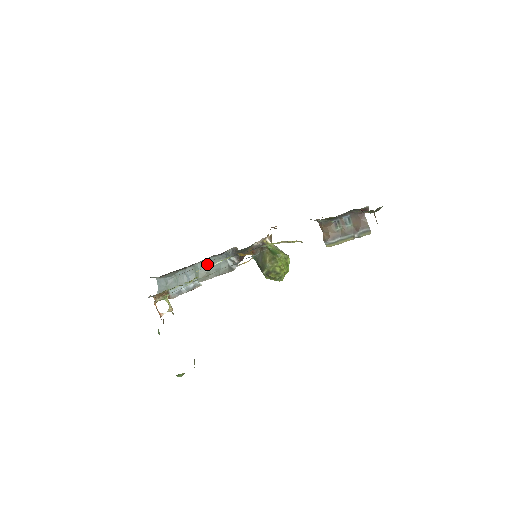
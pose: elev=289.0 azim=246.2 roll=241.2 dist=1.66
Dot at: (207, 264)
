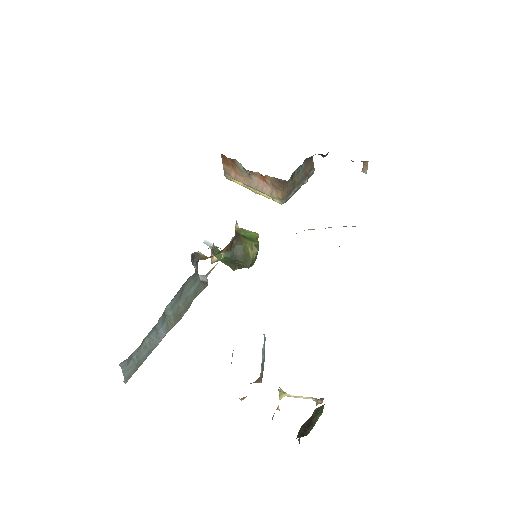
Dot at: (179, 297)
